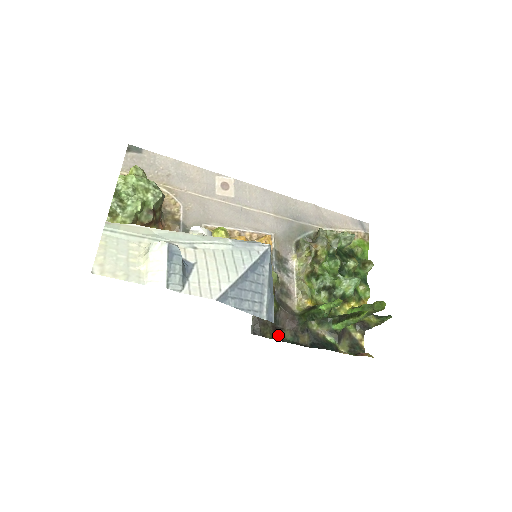
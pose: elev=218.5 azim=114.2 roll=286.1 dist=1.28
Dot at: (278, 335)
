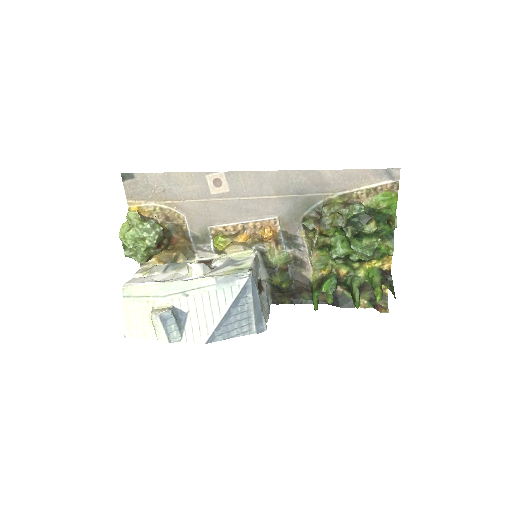
Dot at: (297, 298)
